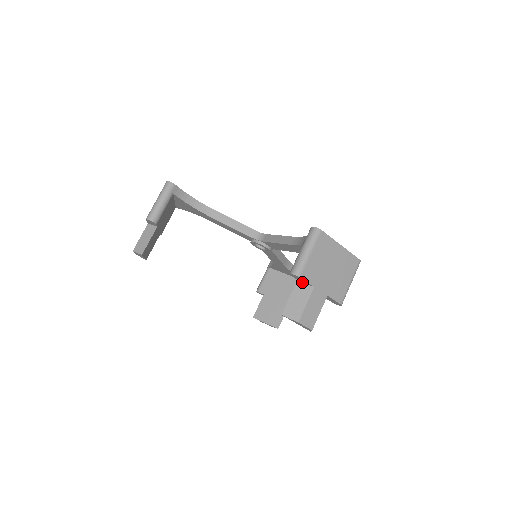
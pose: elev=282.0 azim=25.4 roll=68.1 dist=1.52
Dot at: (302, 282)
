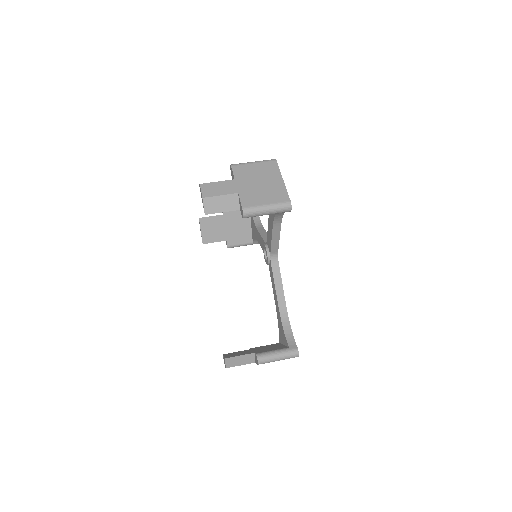
Dot at: occluded
